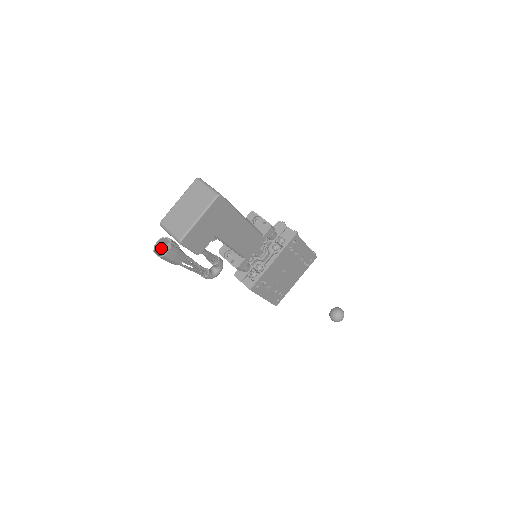
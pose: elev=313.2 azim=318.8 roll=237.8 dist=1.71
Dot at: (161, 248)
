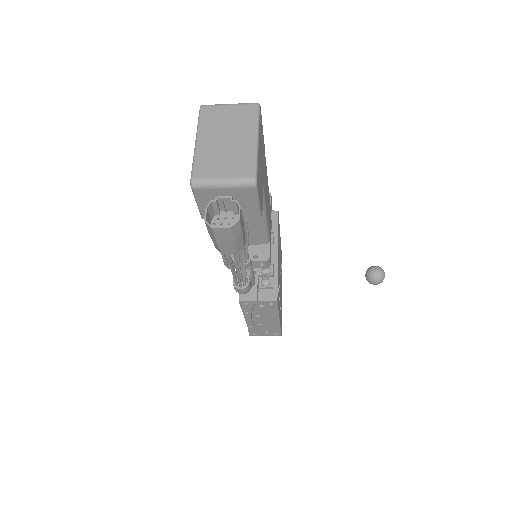
Dot at: (208, 228)
